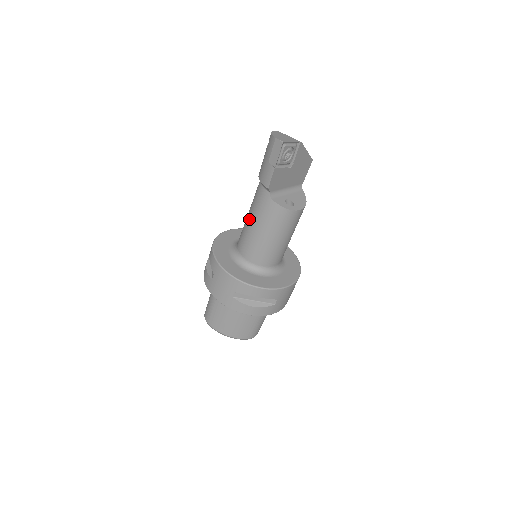
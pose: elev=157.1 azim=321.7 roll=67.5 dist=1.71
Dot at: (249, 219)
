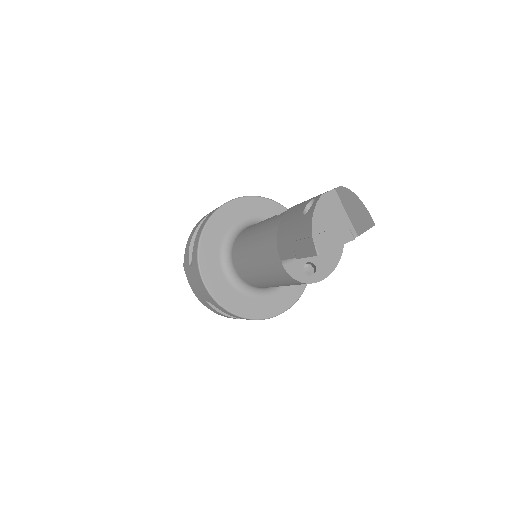
Dot at: (252, 245)
